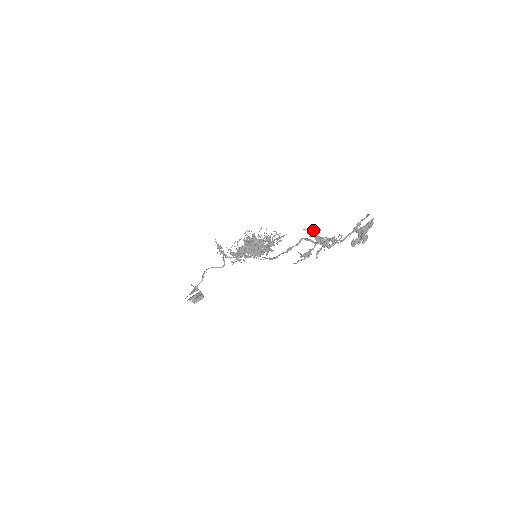
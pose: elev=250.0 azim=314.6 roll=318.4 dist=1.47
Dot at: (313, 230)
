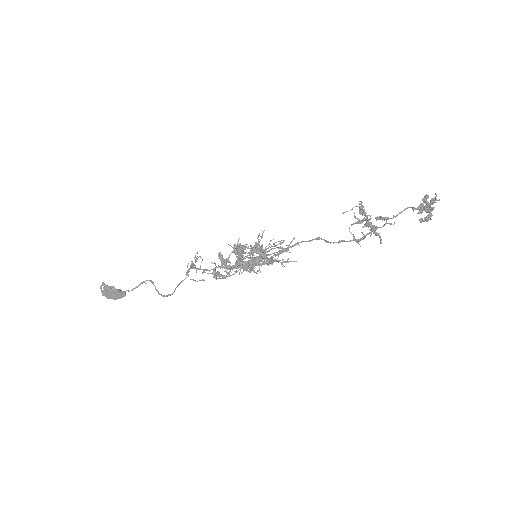
Dot at: (360, 221)
